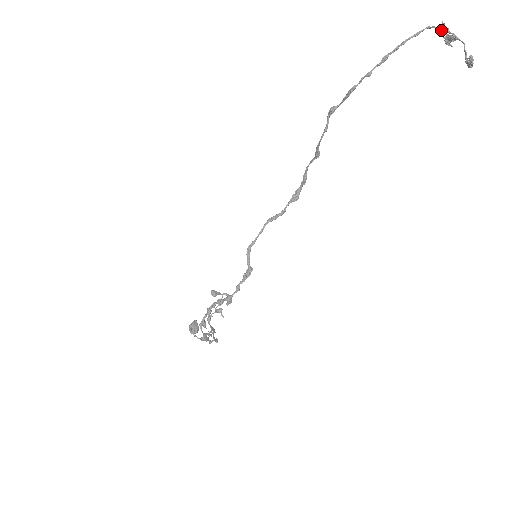
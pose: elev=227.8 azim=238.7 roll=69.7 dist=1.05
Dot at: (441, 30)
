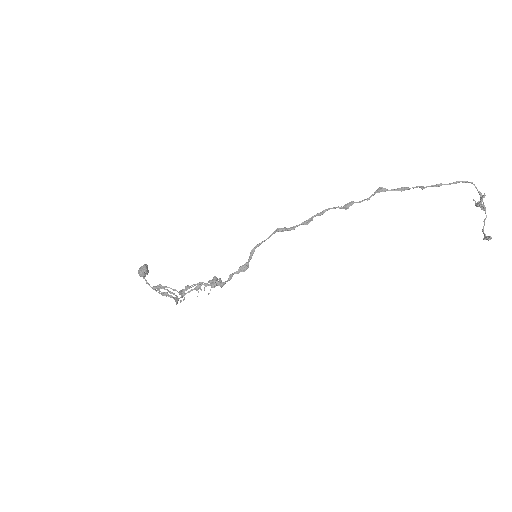
Dot at: (480, 196)
